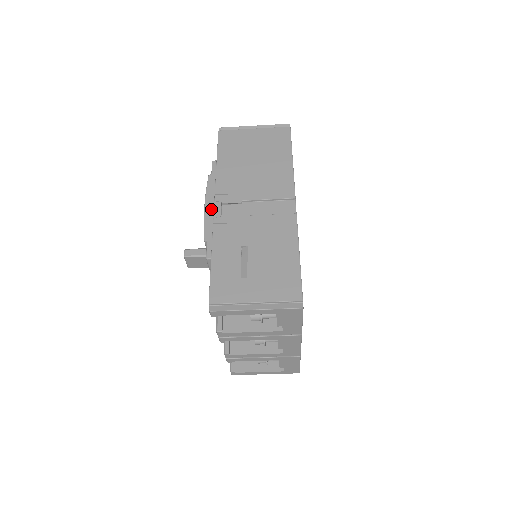
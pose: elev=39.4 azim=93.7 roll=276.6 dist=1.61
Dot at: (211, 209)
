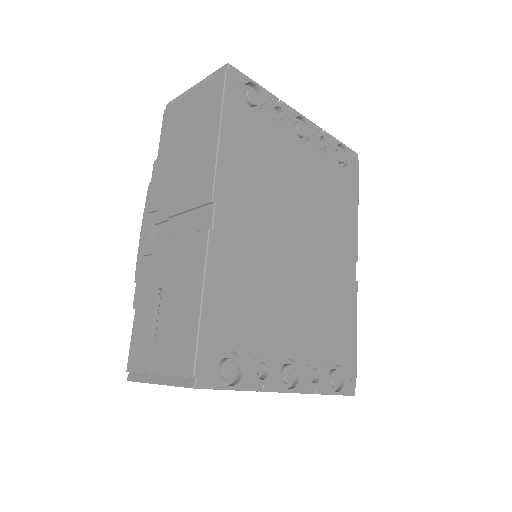
Dot at: (144, 236)
